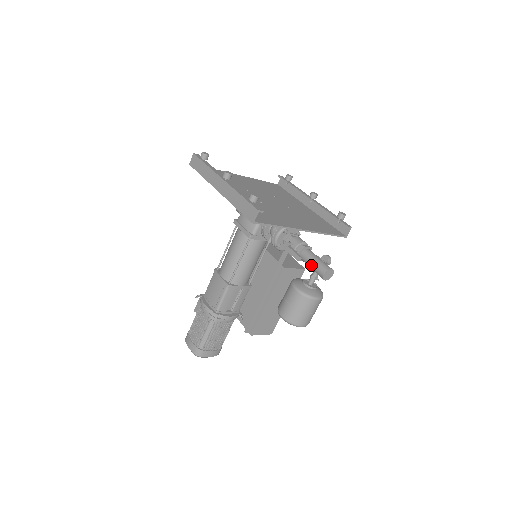
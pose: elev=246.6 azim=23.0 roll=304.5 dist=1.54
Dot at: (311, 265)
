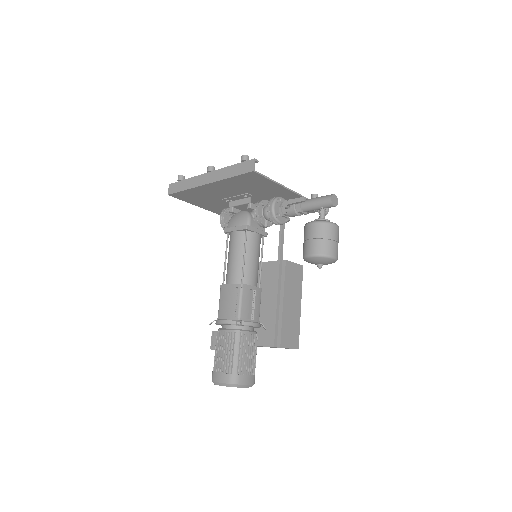
Dot at: (315, 203)
